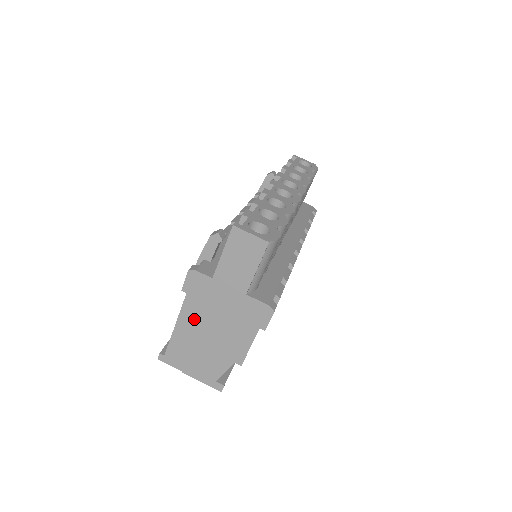
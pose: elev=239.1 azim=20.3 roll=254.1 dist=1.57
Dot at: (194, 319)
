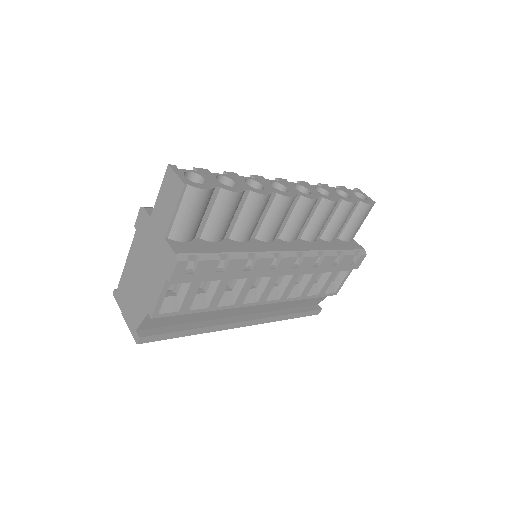
Dot at: (136, 258)
